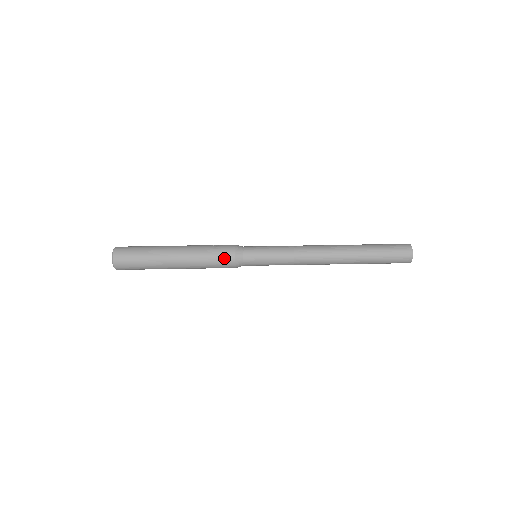
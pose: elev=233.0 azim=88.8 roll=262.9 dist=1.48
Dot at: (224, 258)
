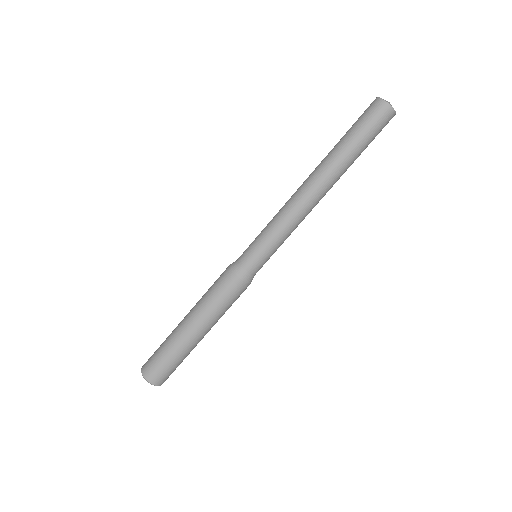
Dot at: (222, 279)
